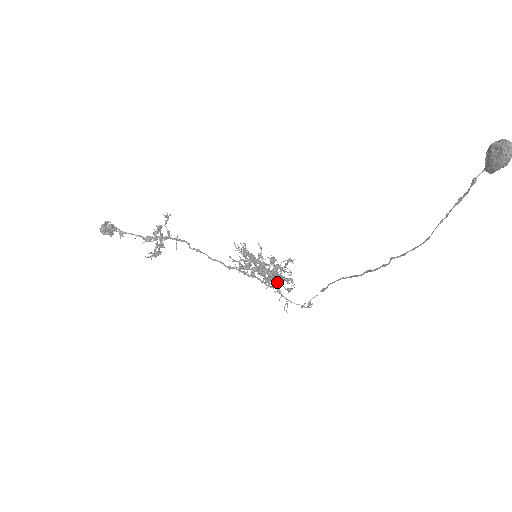
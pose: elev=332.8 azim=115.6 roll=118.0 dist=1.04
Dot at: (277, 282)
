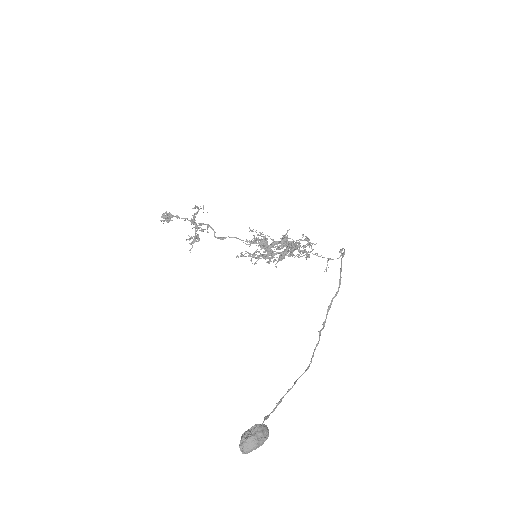
Dot at: occluded
